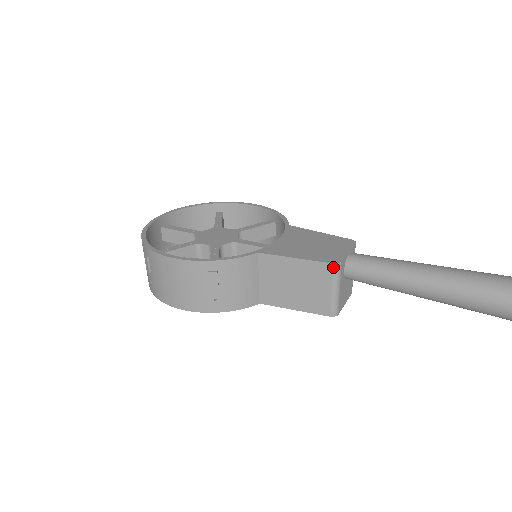
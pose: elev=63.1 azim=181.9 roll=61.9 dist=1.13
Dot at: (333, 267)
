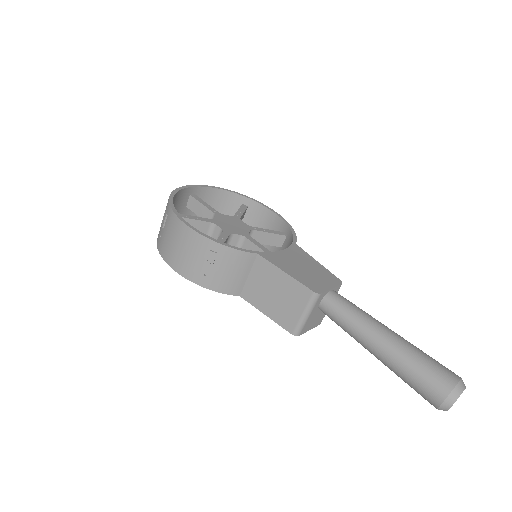
Dot at: (312, 294)
